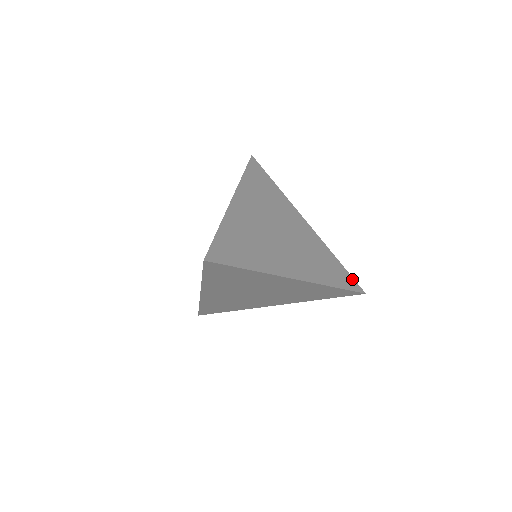
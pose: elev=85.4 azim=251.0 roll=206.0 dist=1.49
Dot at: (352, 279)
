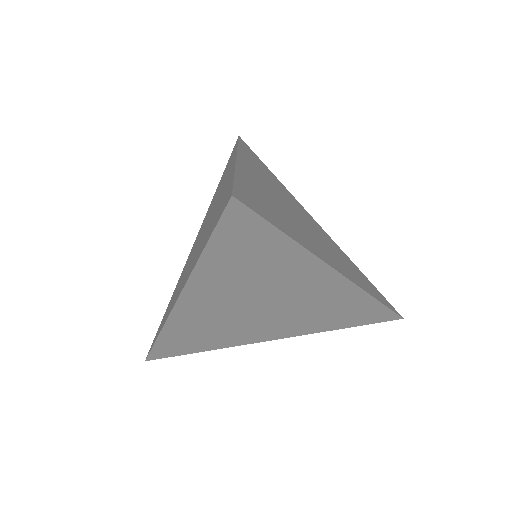
Dot at: (384, 298)
